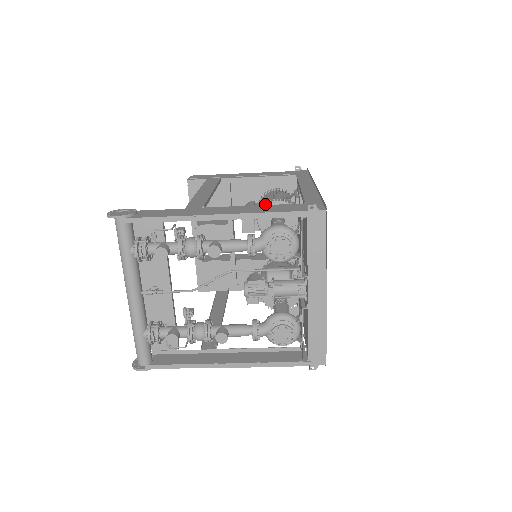
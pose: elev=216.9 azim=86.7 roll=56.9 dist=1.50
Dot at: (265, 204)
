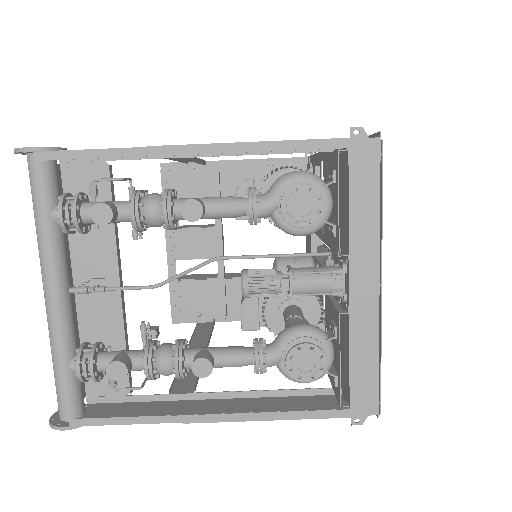
Dot at: occluded
